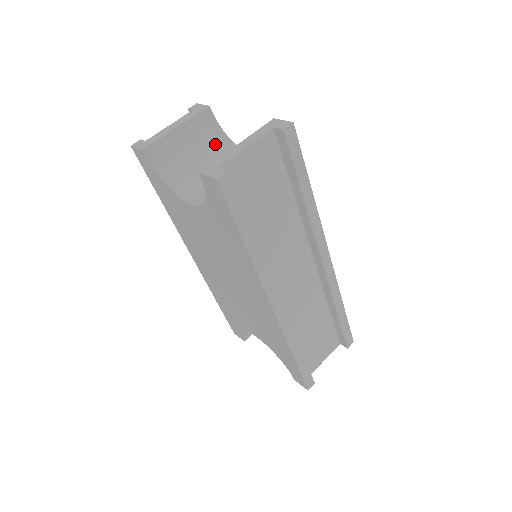
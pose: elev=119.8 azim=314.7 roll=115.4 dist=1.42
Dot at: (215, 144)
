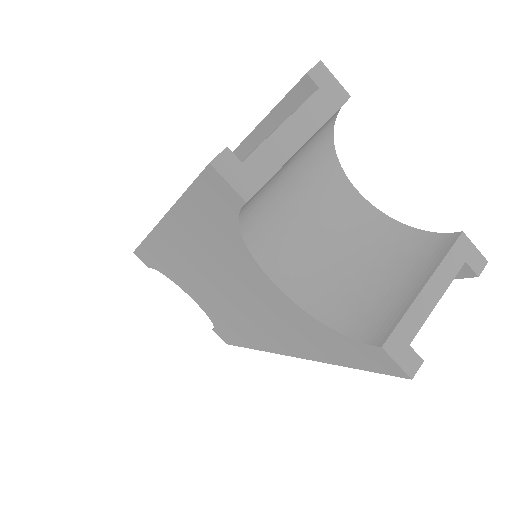
Dot at: (317, 154)
